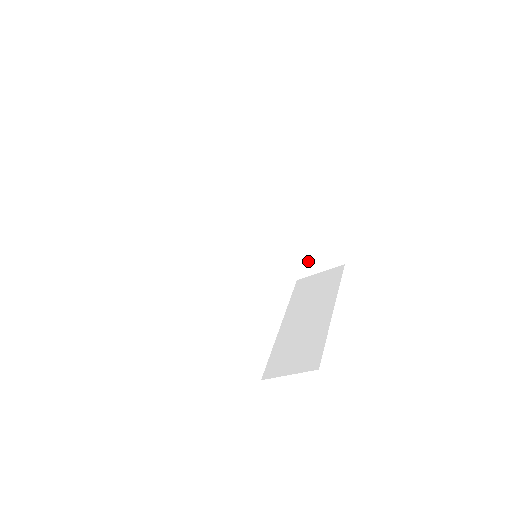
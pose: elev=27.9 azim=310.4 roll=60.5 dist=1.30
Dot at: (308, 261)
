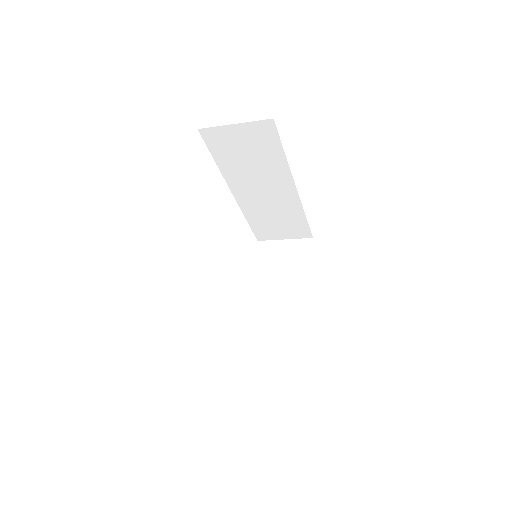
Dot at: (277, 230)
